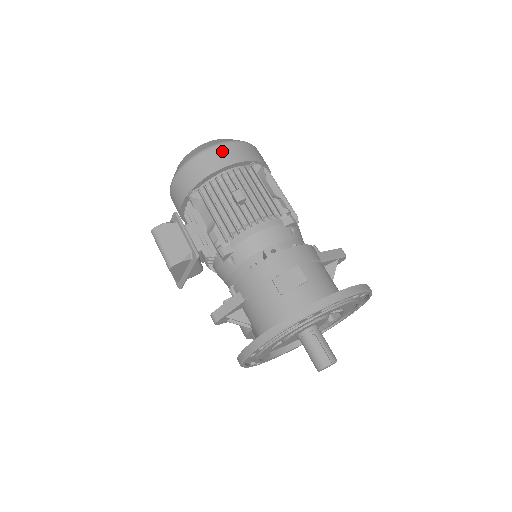
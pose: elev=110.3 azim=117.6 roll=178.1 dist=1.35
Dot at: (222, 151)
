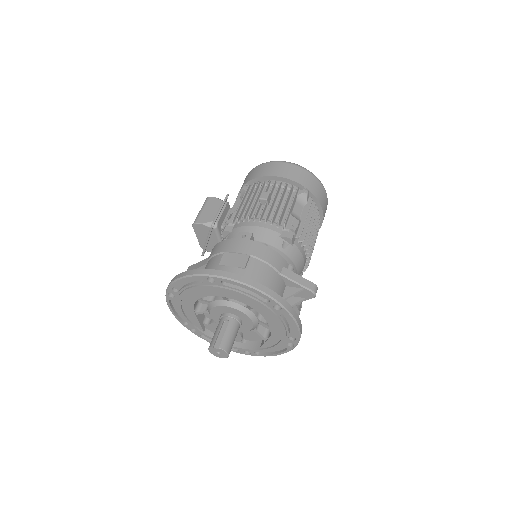
Dot at: (284, 167)
